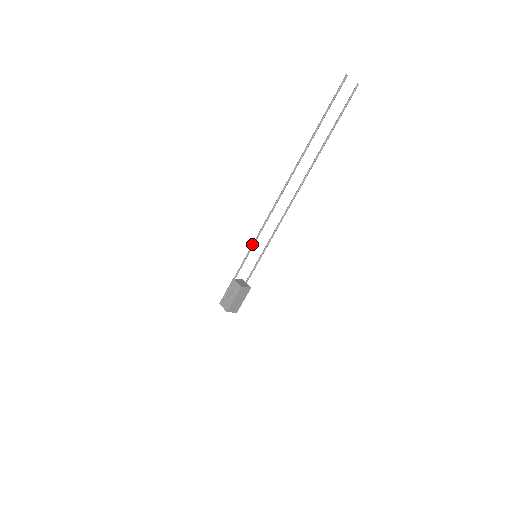
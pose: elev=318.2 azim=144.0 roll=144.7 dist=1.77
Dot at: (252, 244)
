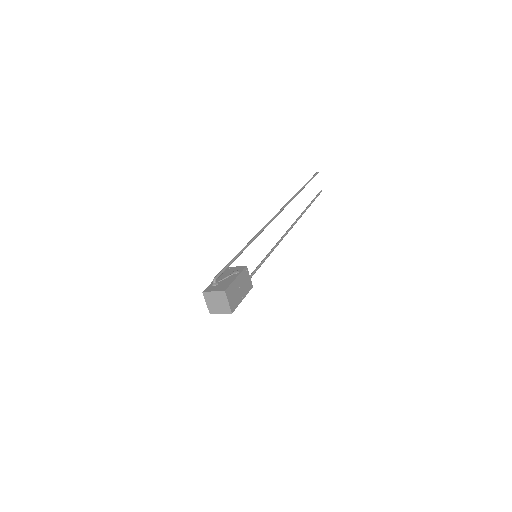
Dot at: (254, 236)
